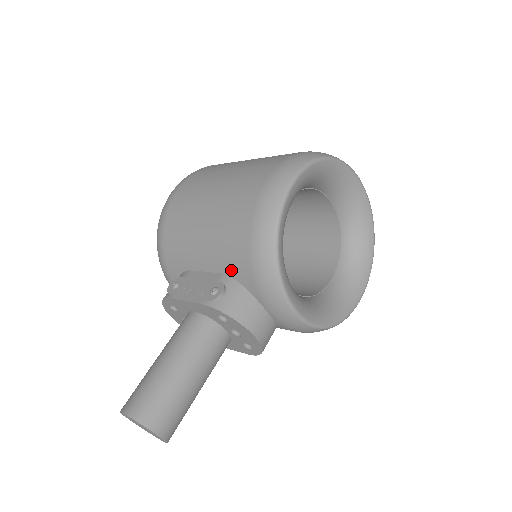
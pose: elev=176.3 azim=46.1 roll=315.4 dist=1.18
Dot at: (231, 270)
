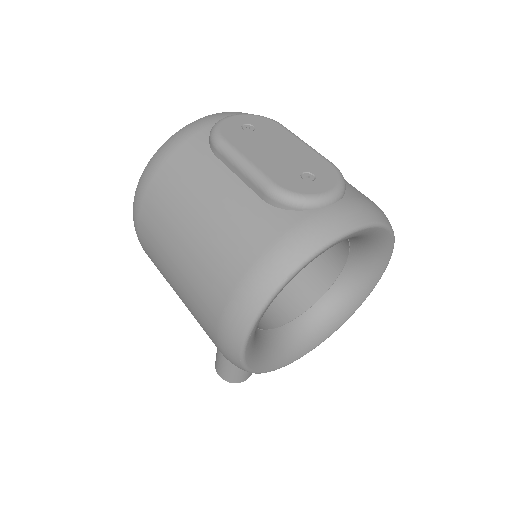
Dot at: occluded
